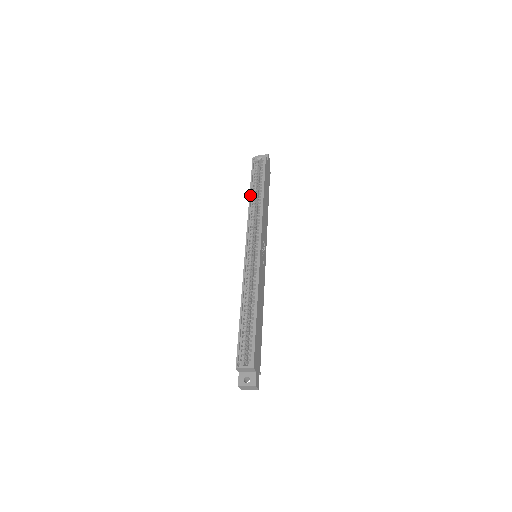
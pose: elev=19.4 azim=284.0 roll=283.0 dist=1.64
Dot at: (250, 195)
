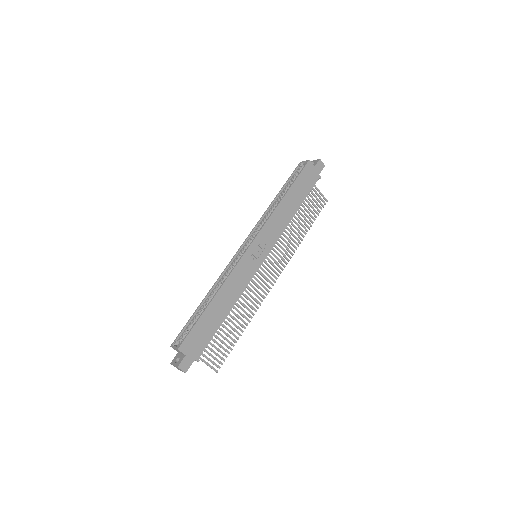
Dot at: (275, 198)
